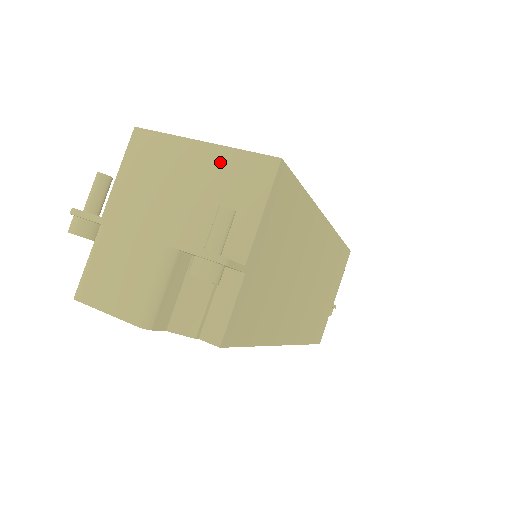
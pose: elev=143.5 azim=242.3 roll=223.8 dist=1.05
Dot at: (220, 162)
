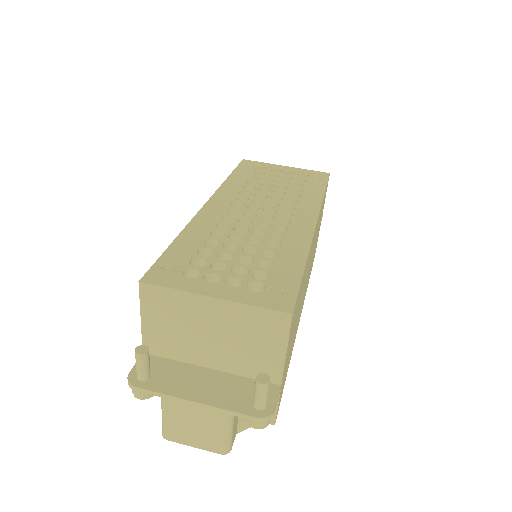
Dot at: (236, 315)
